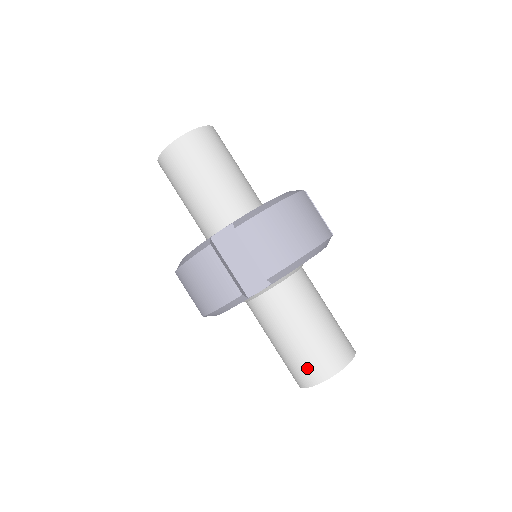
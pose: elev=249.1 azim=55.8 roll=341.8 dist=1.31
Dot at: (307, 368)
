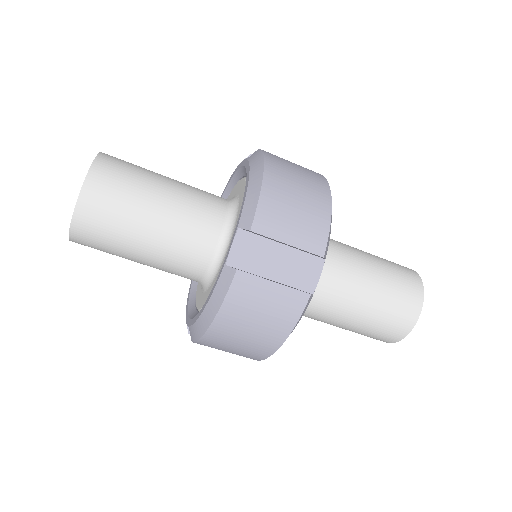
Dot at: (396, 317)
